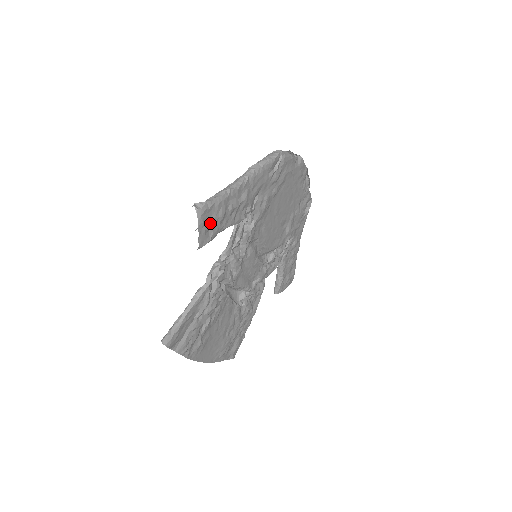
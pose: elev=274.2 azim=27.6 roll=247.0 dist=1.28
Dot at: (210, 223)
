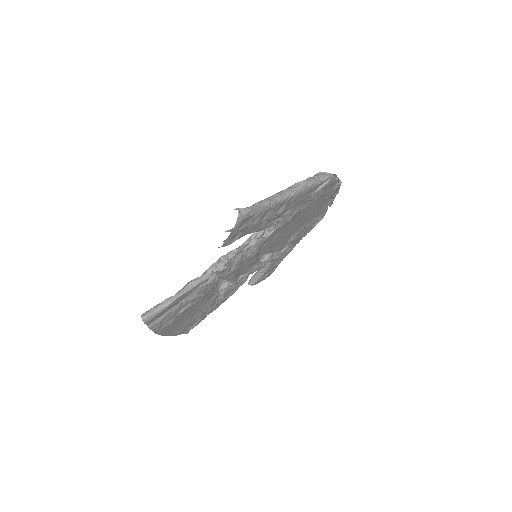
Dot at: (242, 229)
